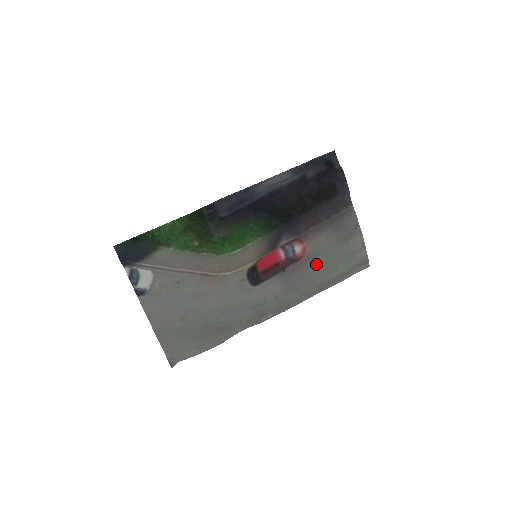
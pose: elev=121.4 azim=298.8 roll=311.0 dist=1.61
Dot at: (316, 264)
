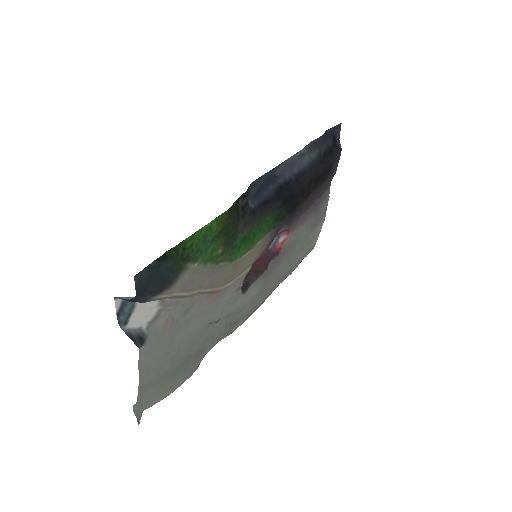
Dot at: (289, 256)
